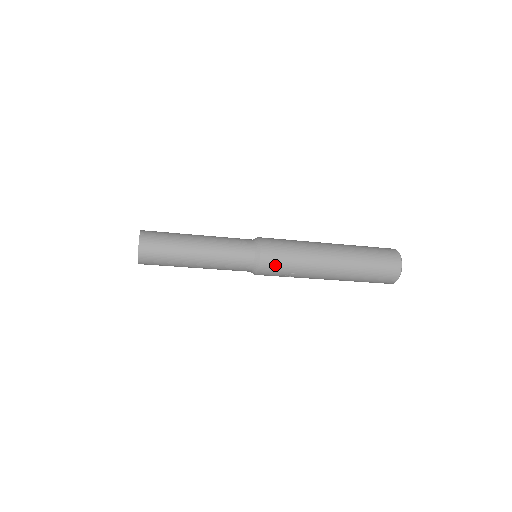
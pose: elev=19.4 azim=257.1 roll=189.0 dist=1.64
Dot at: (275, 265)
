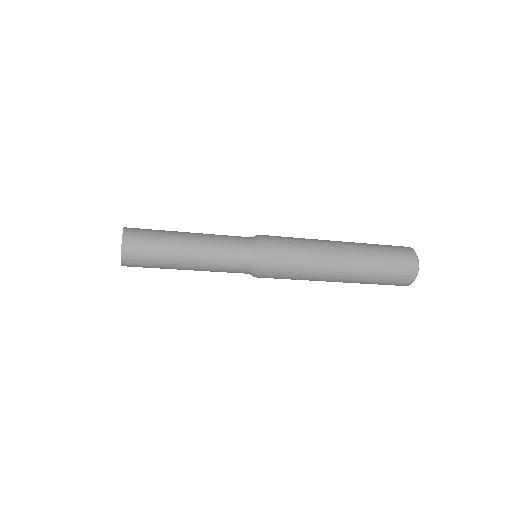
Dot at: (276, 274)
